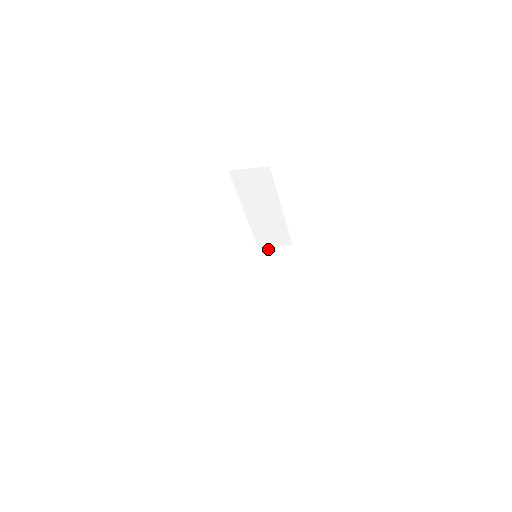
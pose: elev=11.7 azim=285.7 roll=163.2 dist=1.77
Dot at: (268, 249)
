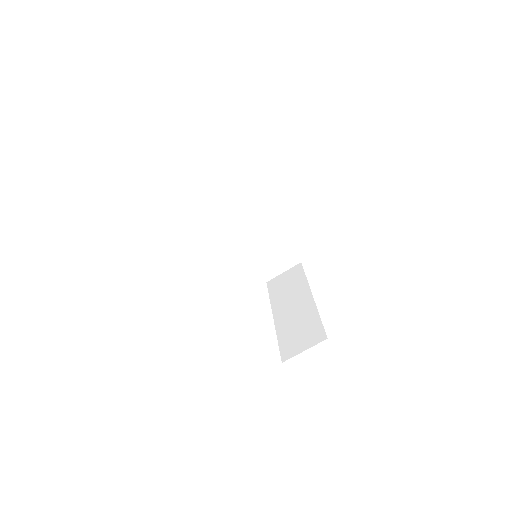
Dot at: occluded
